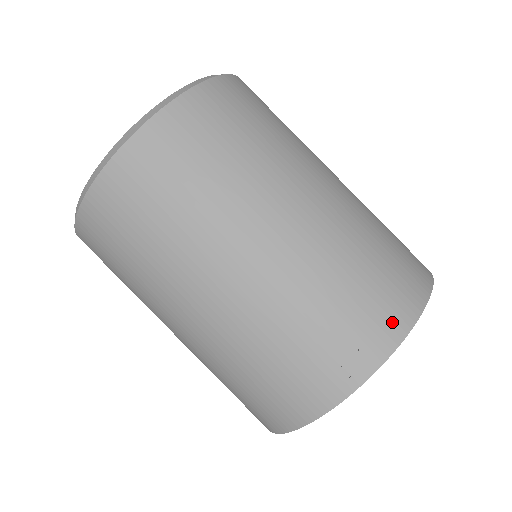
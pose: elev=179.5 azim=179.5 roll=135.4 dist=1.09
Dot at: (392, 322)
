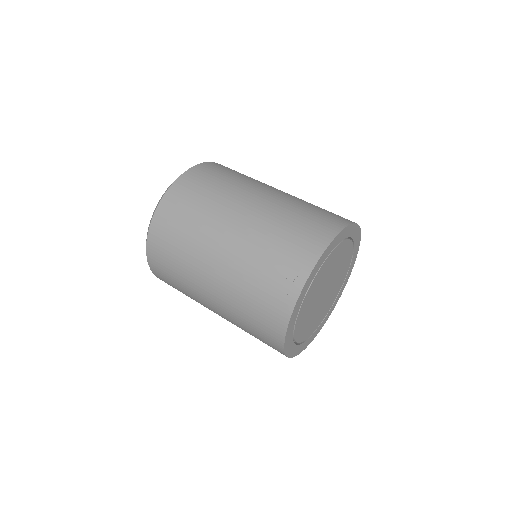
Dot at: (306, 257)
